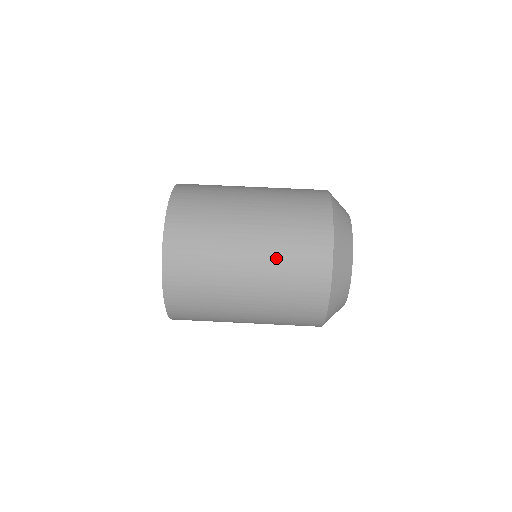
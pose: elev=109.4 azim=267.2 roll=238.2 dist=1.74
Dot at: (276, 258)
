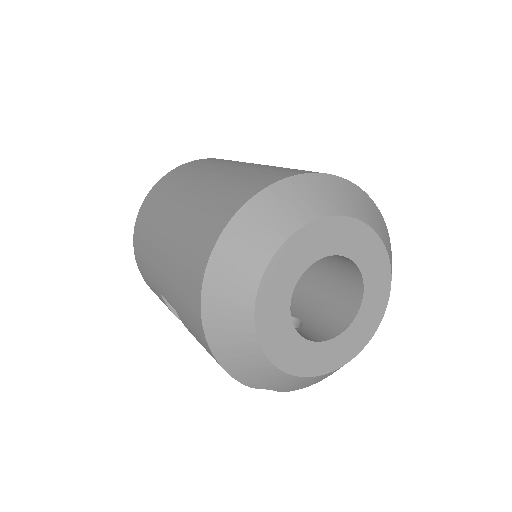
Dot at: occluded
